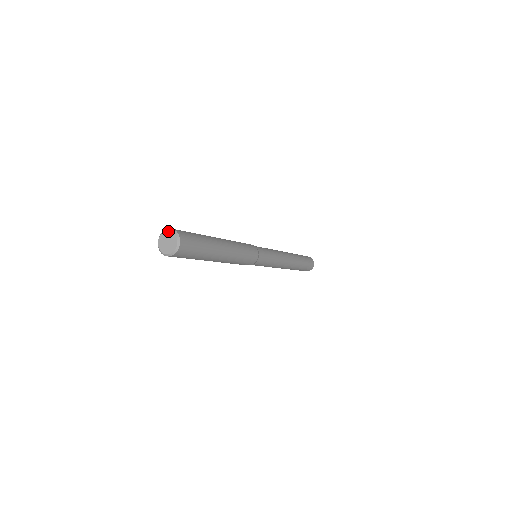
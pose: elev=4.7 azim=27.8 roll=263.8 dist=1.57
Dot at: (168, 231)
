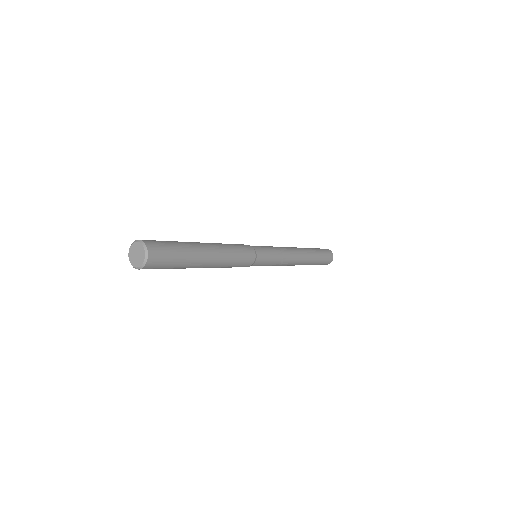
Dot at: (143, 247)
